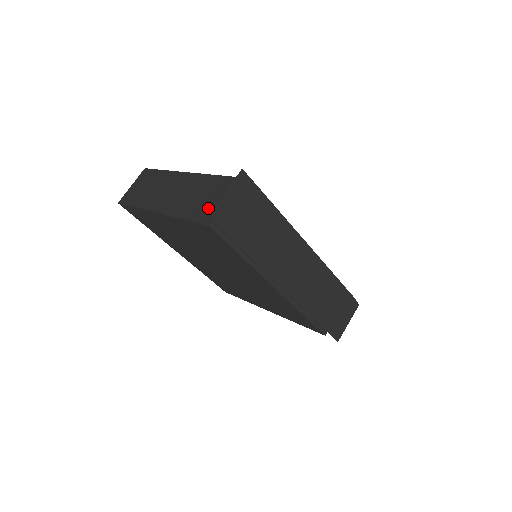
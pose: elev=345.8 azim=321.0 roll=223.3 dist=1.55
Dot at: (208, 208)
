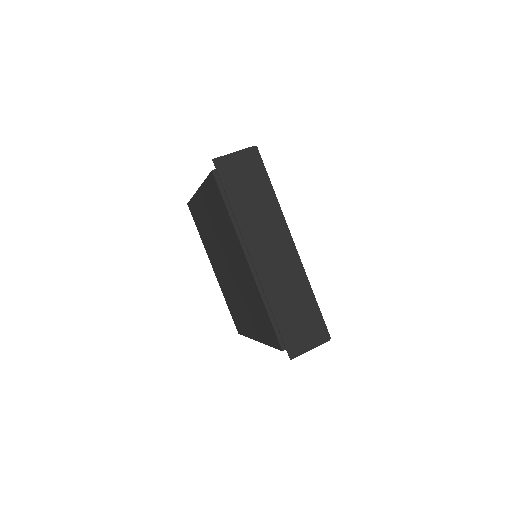
Dot at: occluded
